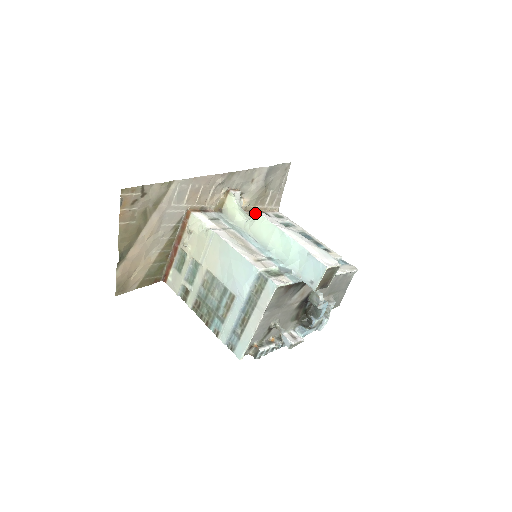
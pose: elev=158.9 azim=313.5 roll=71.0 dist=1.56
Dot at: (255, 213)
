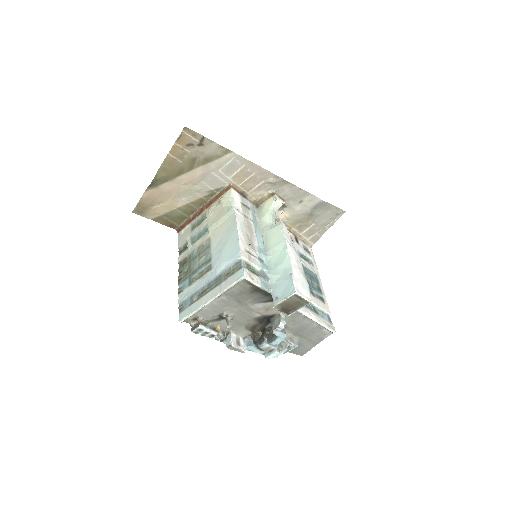
Dot at: (279, 221)
